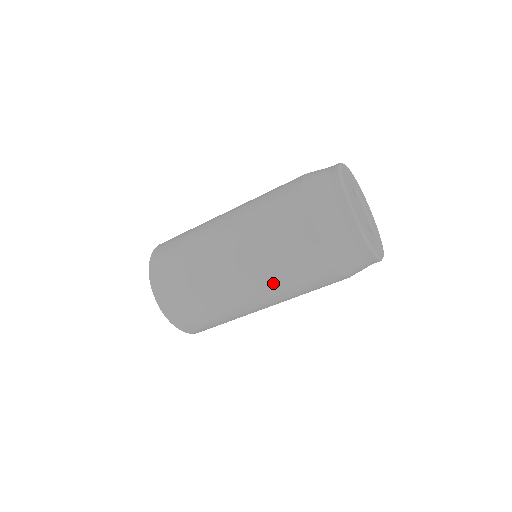
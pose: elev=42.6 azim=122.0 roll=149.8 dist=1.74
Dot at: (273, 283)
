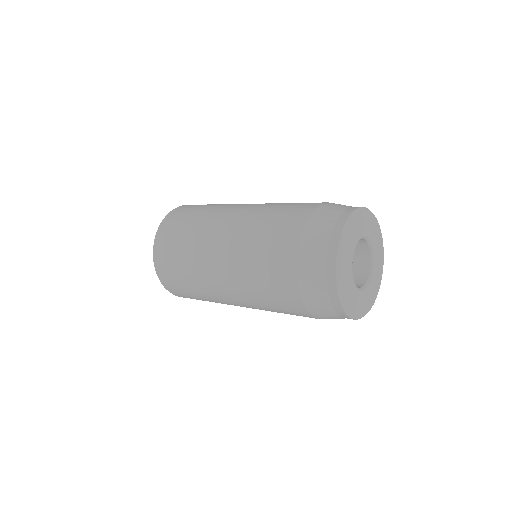
Dot at: occluded
